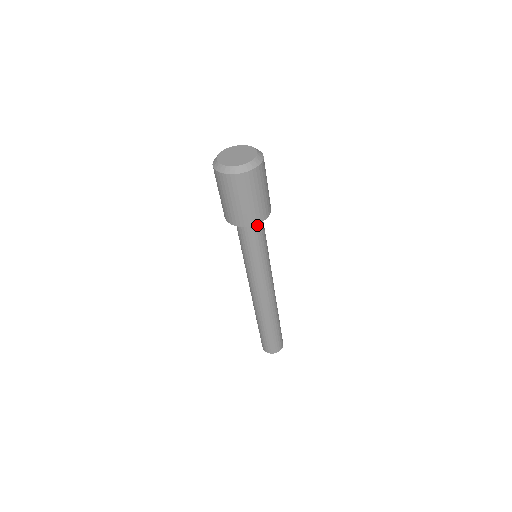
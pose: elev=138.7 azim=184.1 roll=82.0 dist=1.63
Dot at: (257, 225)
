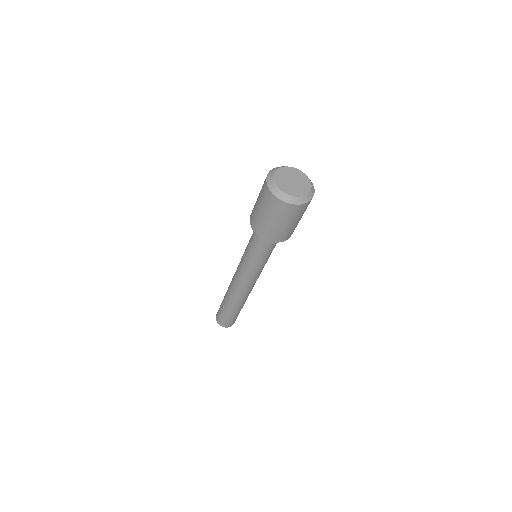
Dot at: occluded
